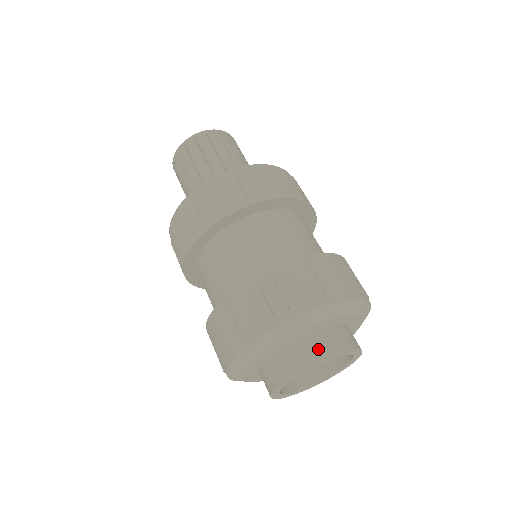
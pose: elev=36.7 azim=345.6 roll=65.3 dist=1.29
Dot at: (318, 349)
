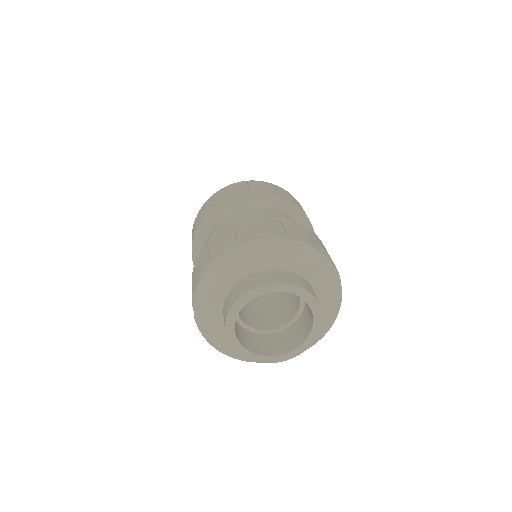
Dot at: (271, 277)
